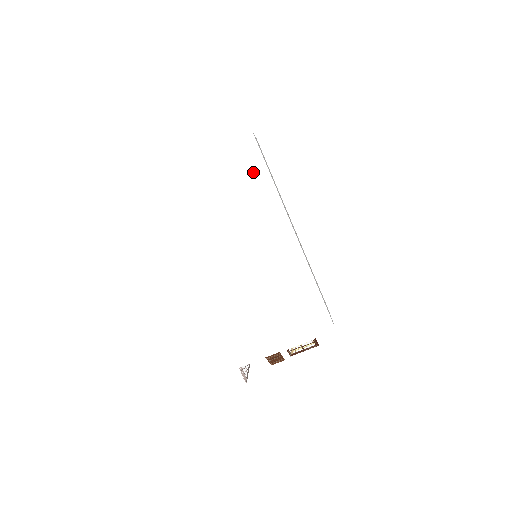
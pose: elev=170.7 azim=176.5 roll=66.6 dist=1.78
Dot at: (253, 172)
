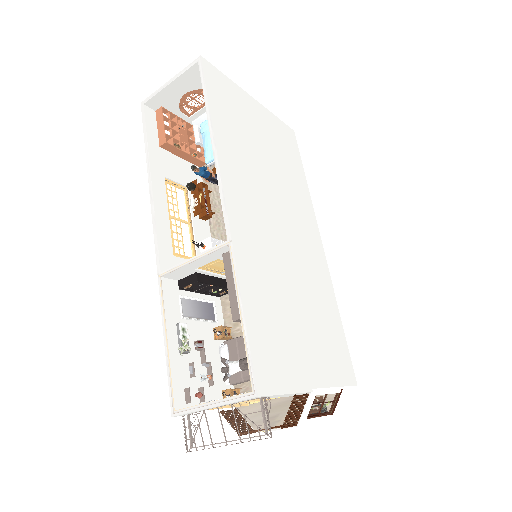
Dot at: (293, 158)
